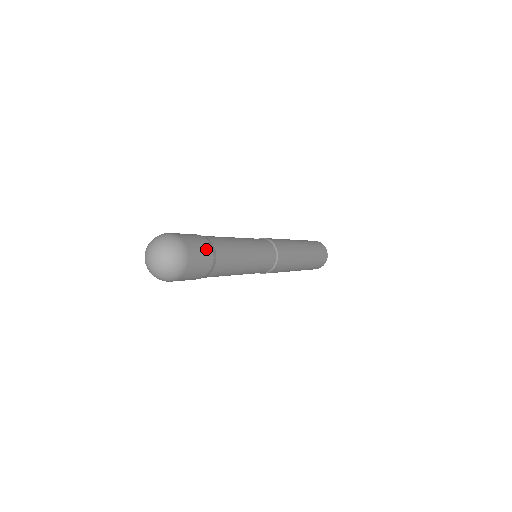
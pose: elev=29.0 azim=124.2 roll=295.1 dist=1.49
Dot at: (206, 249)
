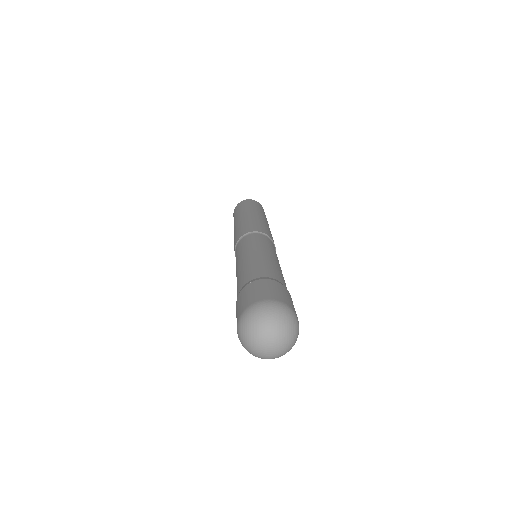
Dot at: occluded
